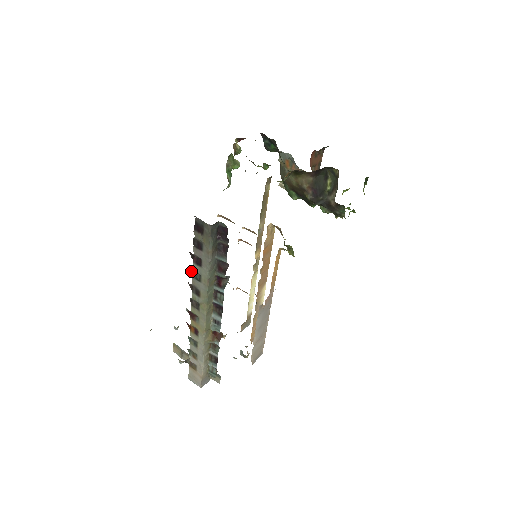
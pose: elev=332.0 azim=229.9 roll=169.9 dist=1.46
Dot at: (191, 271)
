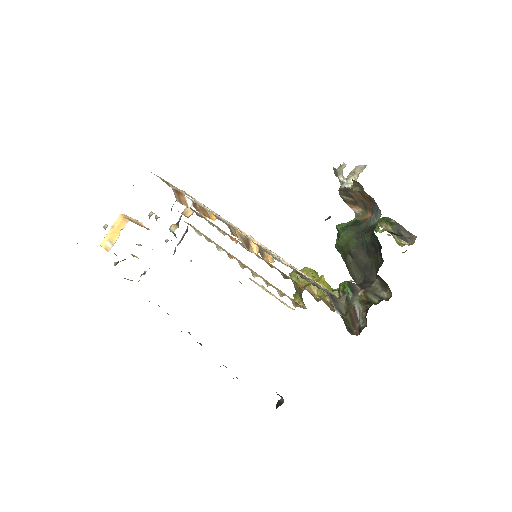
Dot at: occluded
